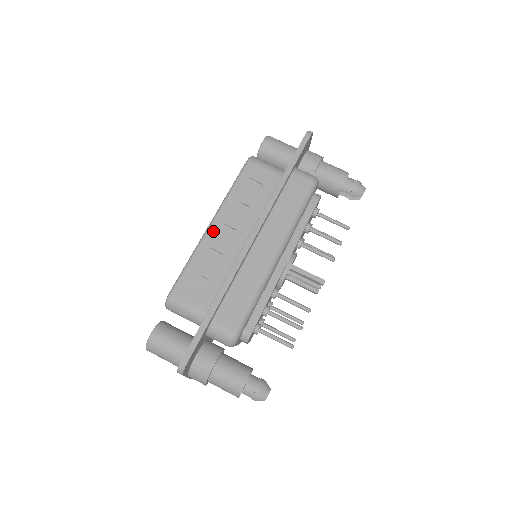
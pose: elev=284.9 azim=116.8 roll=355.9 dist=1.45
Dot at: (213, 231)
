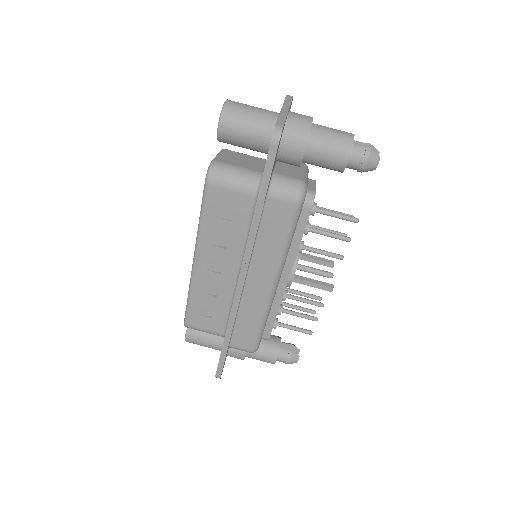
Dot at: (199, 269)
